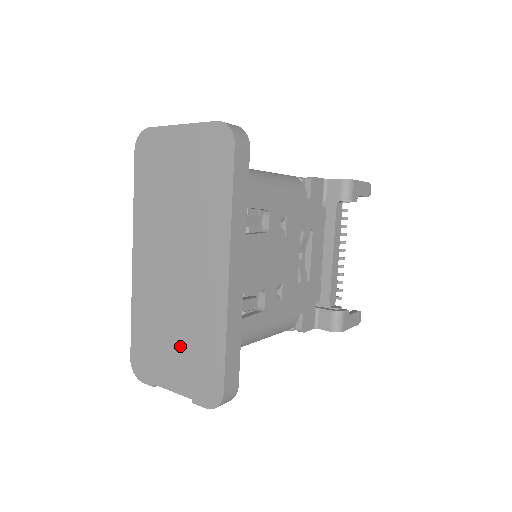
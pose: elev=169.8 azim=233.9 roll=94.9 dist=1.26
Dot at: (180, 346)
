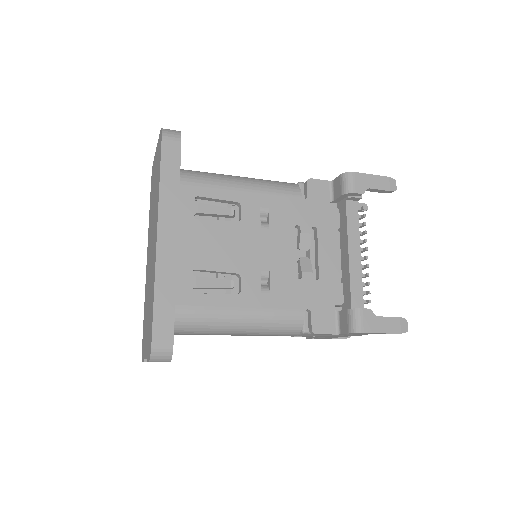
Dot at: (148, 315)
